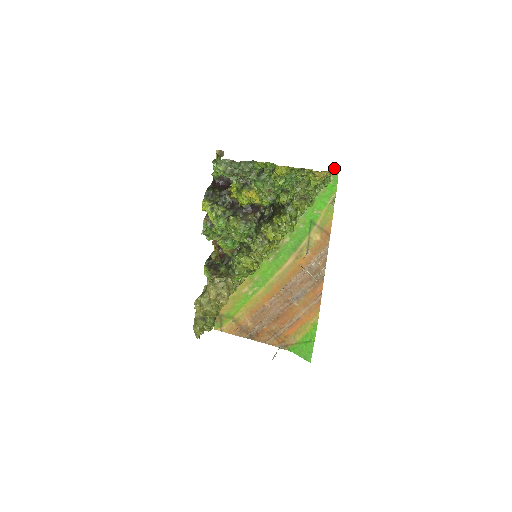
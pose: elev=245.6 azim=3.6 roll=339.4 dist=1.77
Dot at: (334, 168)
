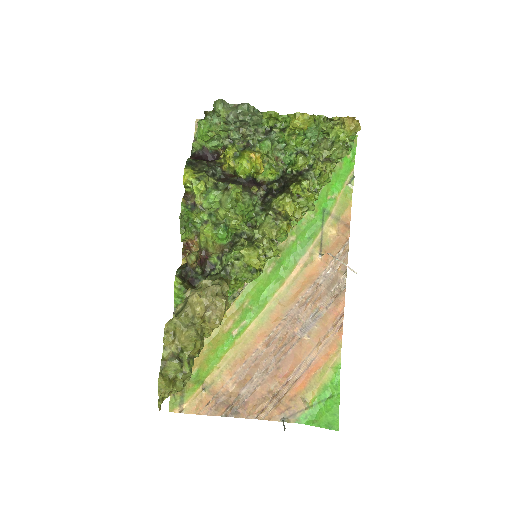
Dot at: occluded
